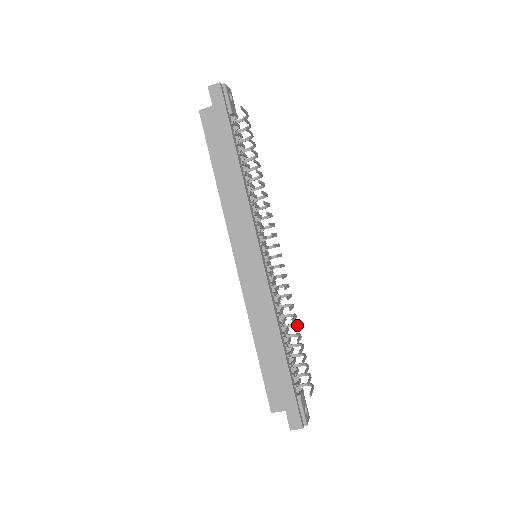
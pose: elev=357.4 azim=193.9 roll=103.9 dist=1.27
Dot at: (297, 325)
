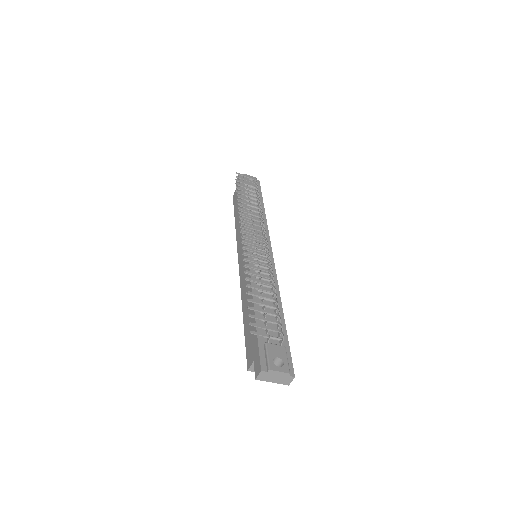
Dot at: (264, 281)
